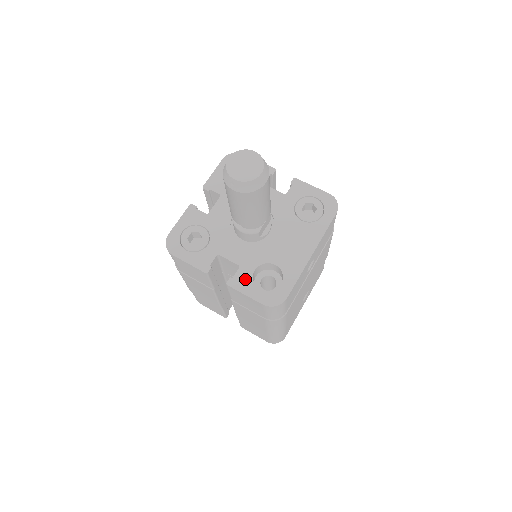
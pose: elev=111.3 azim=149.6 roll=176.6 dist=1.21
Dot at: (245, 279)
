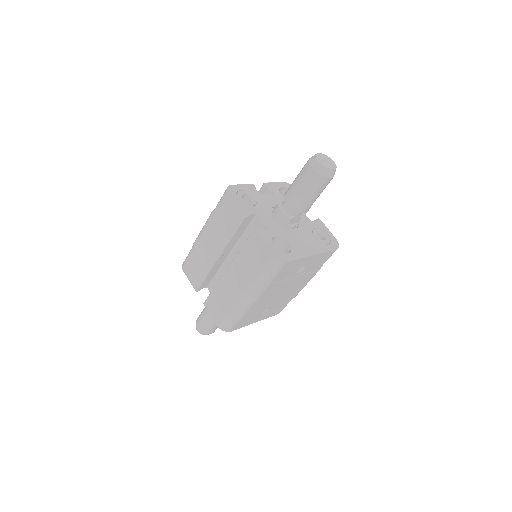
Dot at: (267, 236)
